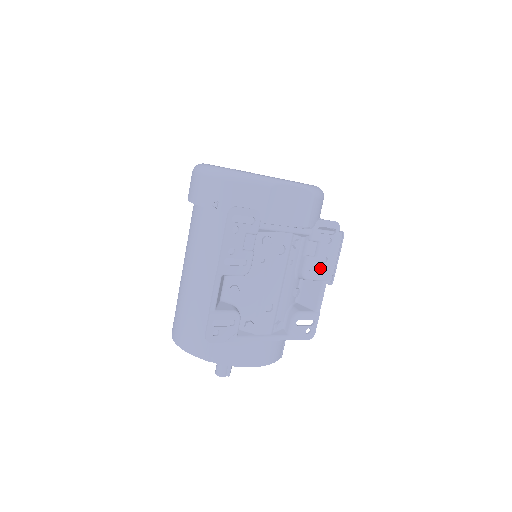
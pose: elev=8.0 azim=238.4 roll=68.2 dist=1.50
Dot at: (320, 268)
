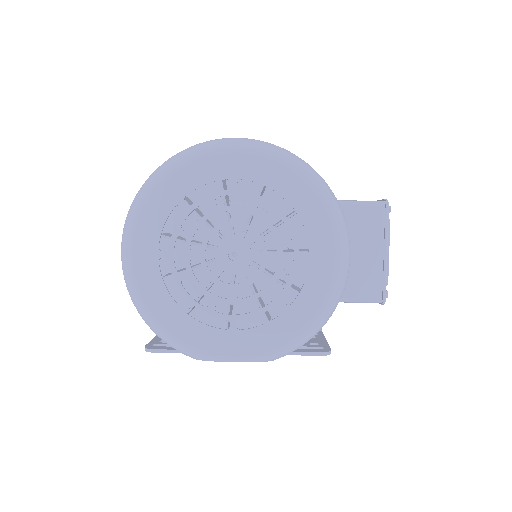
Dot at: occluded
